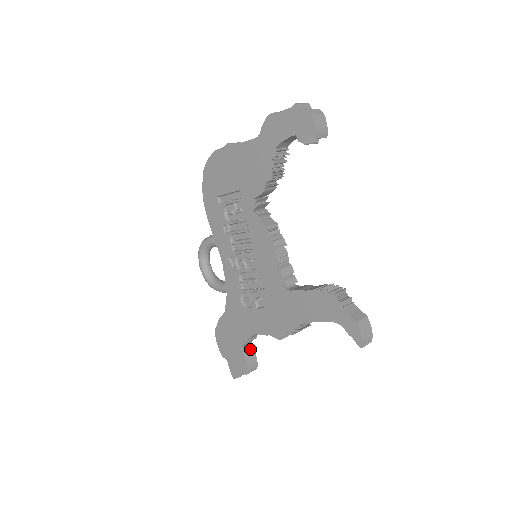
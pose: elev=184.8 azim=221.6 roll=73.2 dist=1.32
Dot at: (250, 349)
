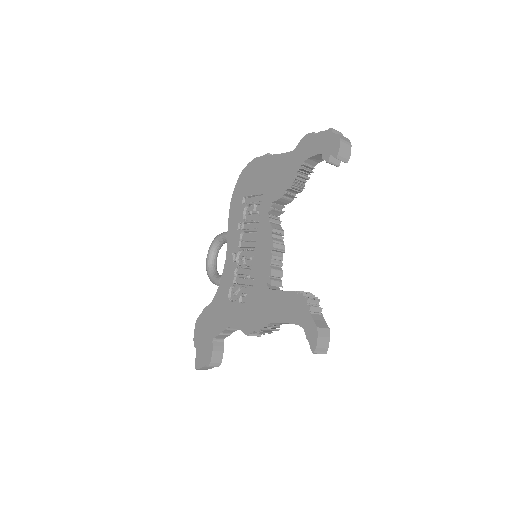
Dot at: (220, 345)
